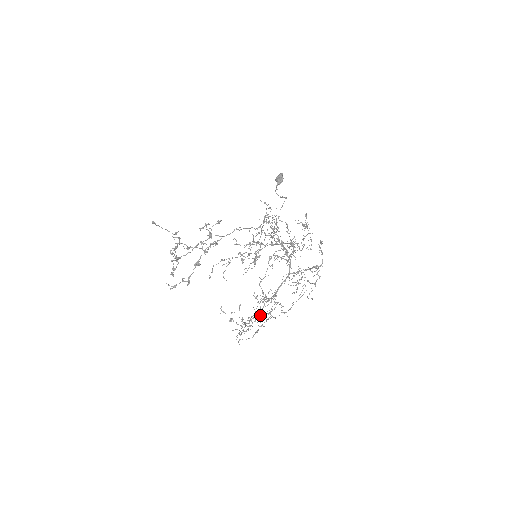
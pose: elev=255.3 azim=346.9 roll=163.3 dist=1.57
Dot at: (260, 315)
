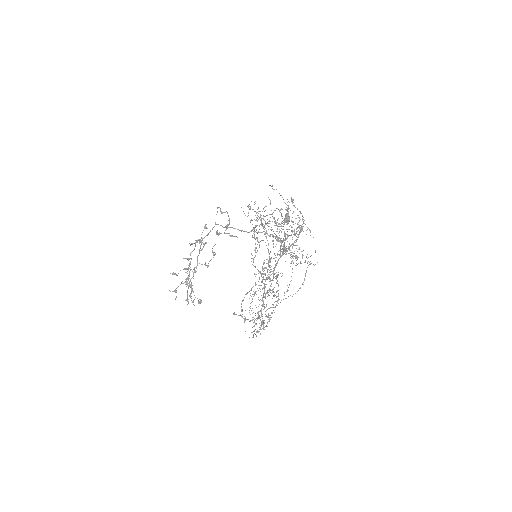
Dot at: (265, 297)
